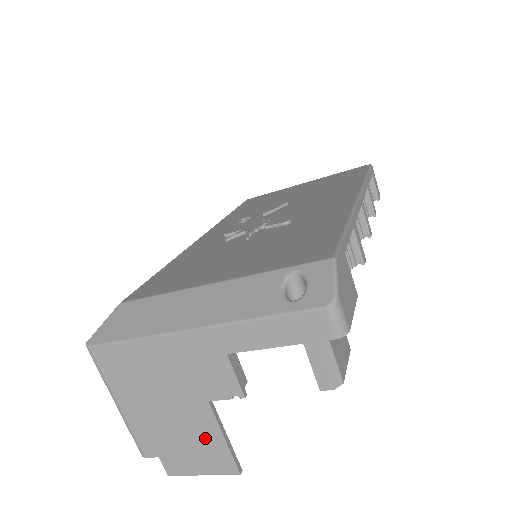
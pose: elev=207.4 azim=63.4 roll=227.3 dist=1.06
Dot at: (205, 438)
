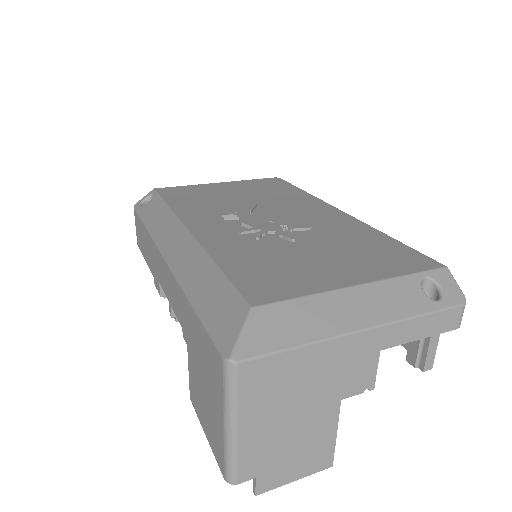
Dot at: (318, 439)
